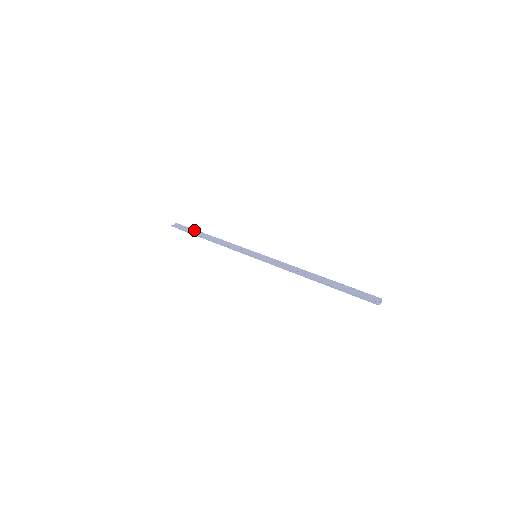
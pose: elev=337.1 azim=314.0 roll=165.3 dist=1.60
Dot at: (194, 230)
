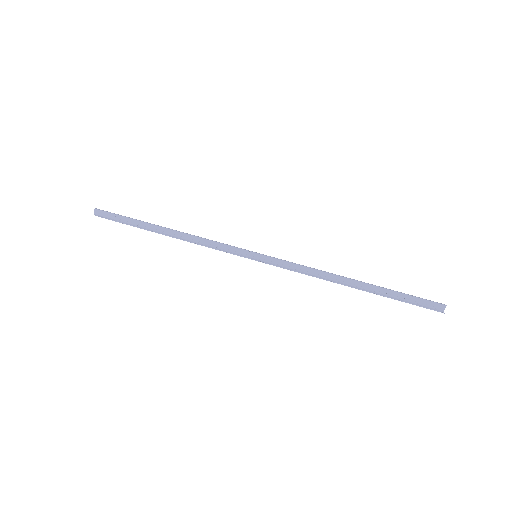
Dot at: (135, 220)
